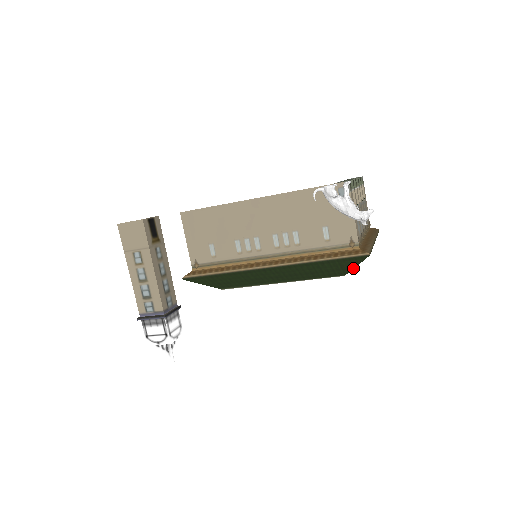
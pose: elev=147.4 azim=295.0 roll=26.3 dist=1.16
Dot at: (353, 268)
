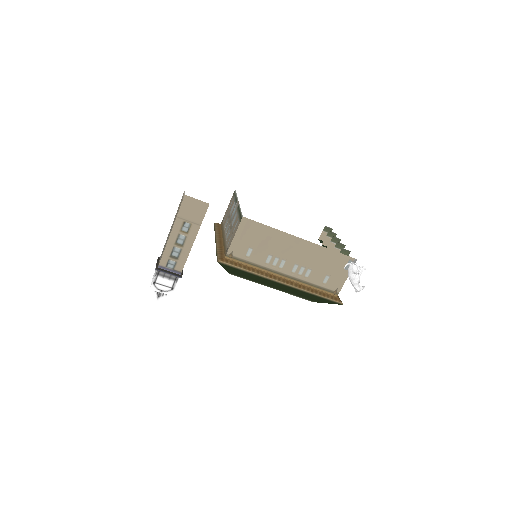
Dot at: occluded
